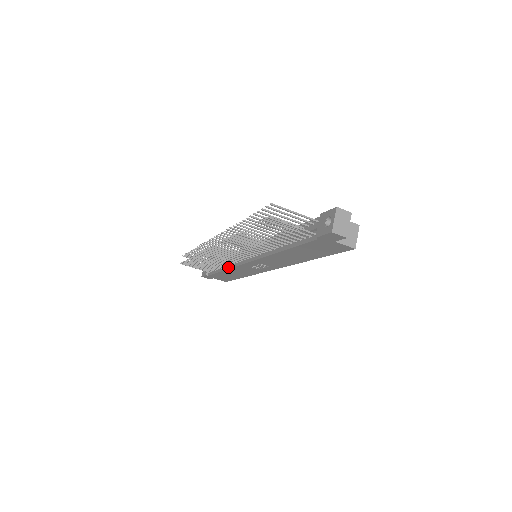
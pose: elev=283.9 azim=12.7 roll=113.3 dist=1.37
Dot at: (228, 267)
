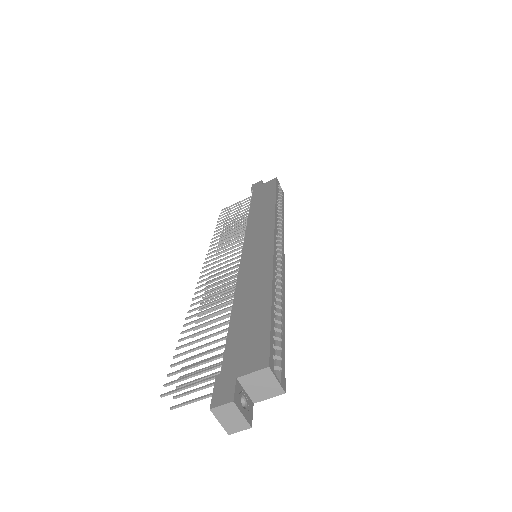
Dot at: occluded
